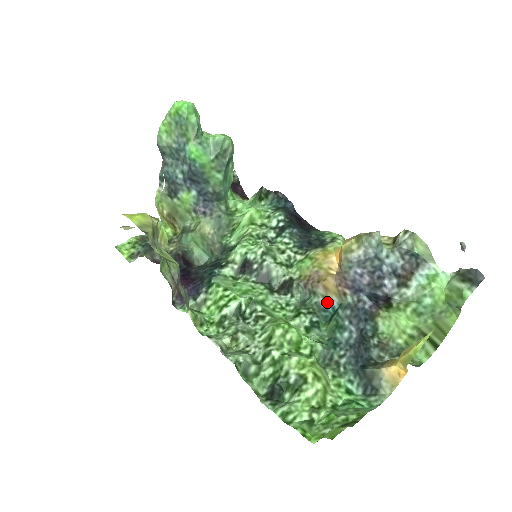
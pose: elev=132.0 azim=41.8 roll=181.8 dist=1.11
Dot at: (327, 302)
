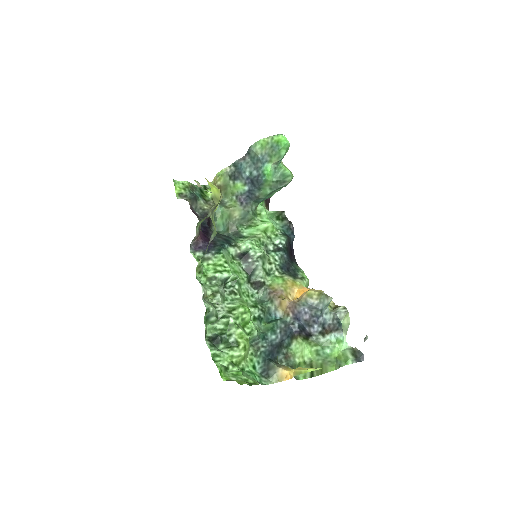
Dot at: (275, 311)
